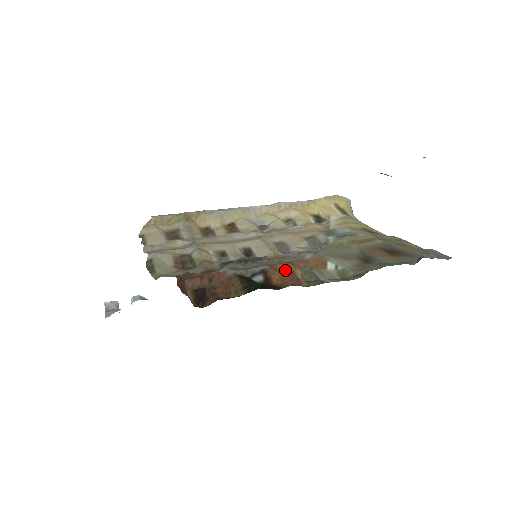
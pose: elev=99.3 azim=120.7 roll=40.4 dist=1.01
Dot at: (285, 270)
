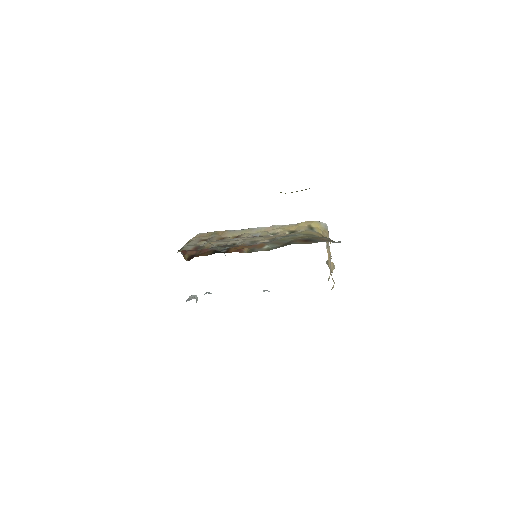
Dot at: (240, 248)
